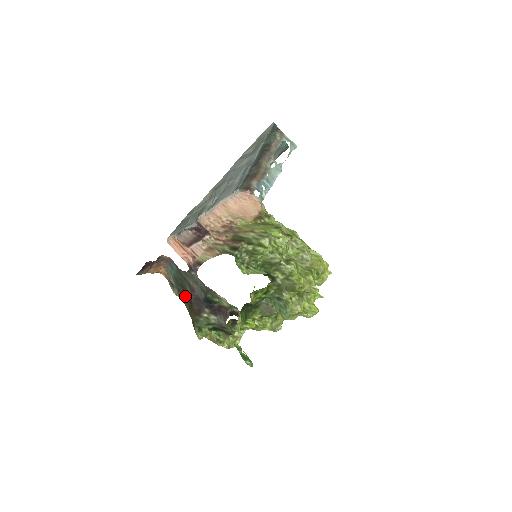
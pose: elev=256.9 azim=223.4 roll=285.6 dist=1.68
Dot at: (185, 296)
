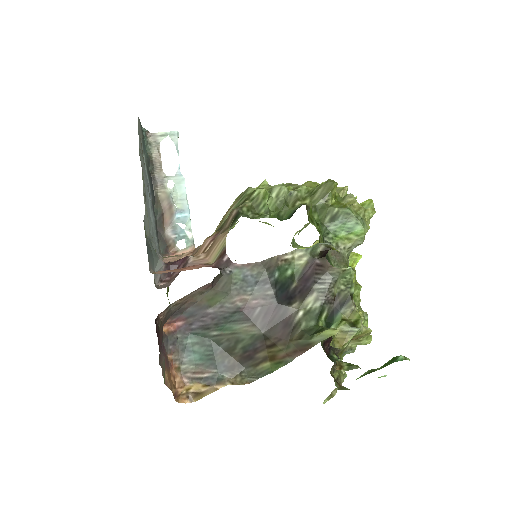
Dot at: (246, 357)
